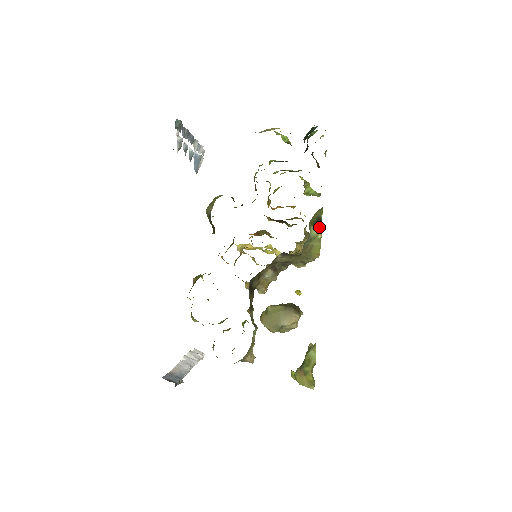
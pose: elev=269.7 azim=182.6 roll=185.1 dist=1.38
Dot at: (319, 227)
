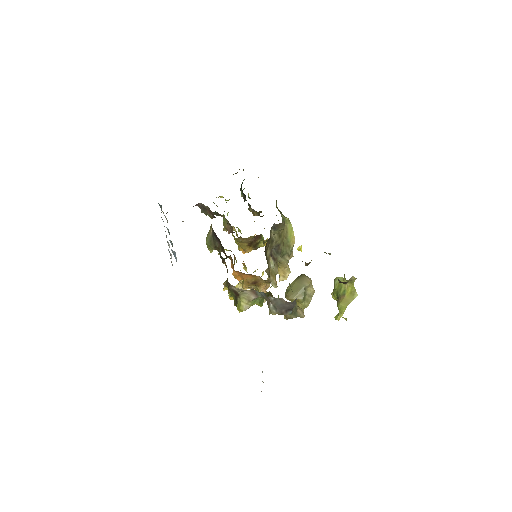
Dot at: (283, 215)
